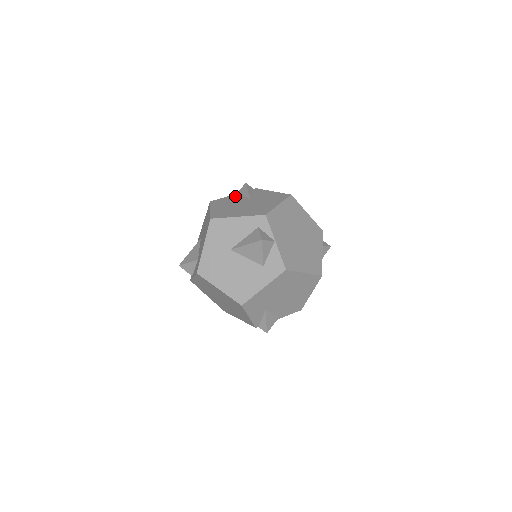
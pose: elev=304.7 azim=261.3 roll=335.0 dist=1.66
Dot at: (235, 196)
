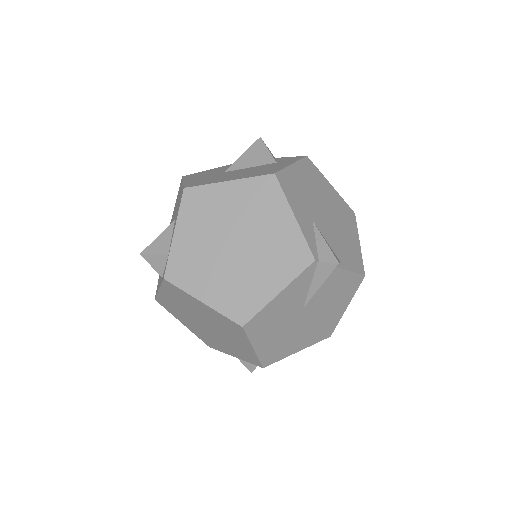
Dot at: occluded
